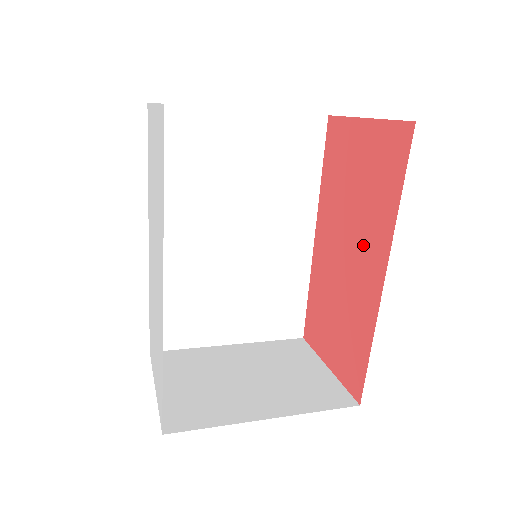
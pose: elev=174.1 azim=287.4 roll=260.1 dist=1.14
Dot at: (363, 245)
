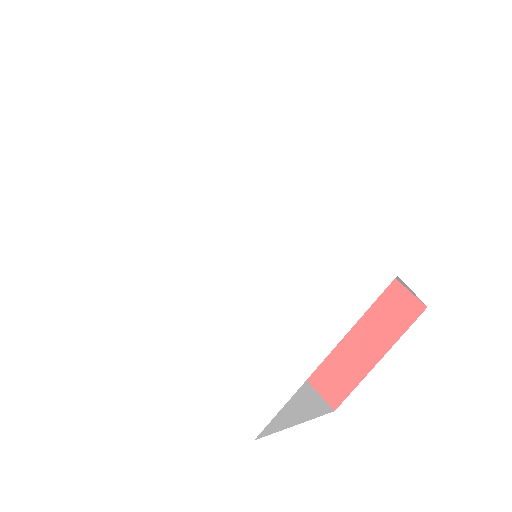
Dot at: occluded
